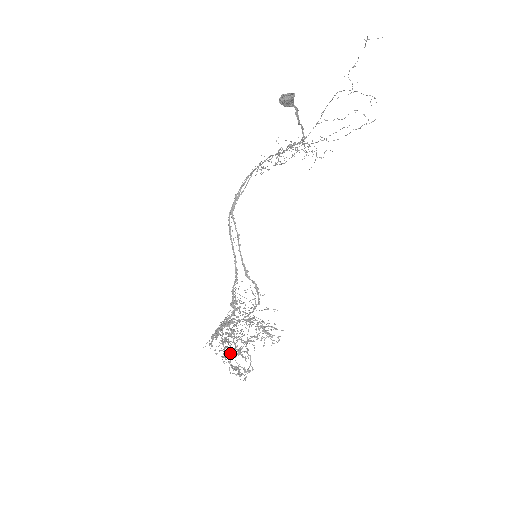
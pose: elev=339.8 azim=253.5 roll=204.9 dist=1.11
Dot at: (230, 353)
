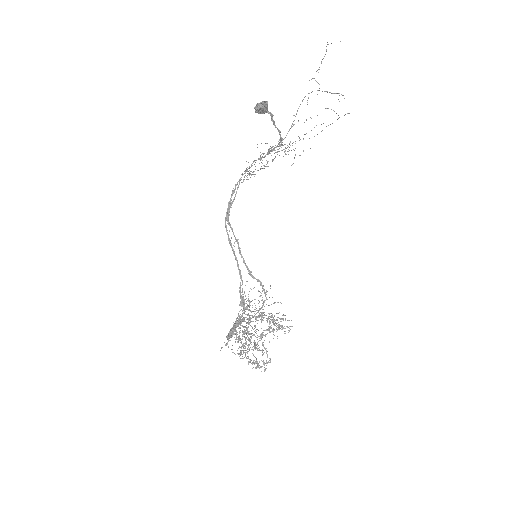
Dot at: occluded
